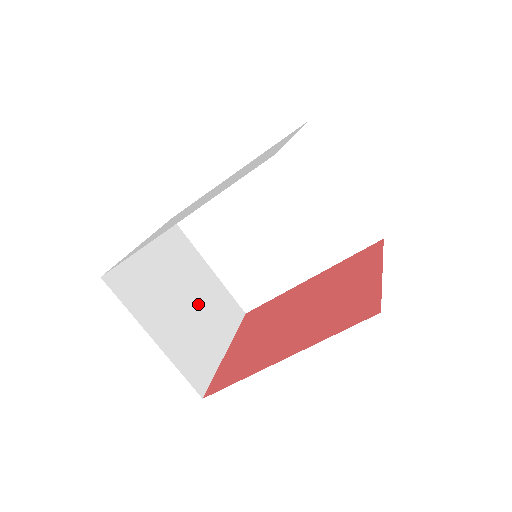
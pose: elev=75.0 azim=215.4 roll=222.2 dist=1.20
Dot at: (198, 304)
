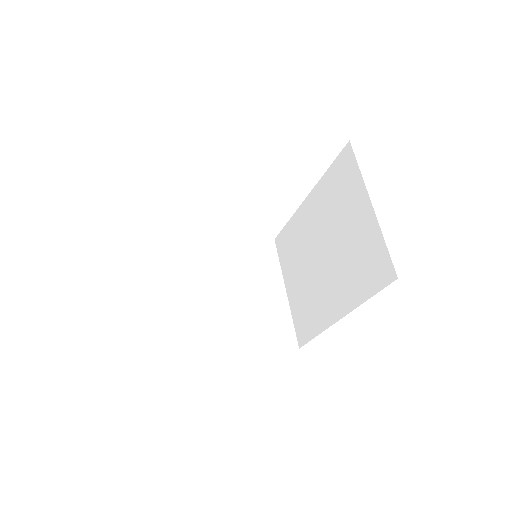
Dot at: (238, 305)
